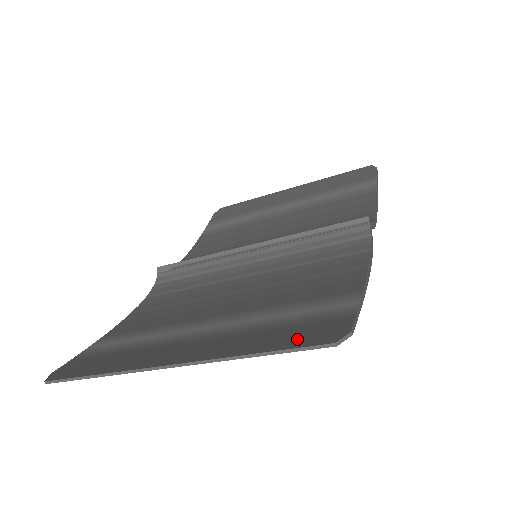
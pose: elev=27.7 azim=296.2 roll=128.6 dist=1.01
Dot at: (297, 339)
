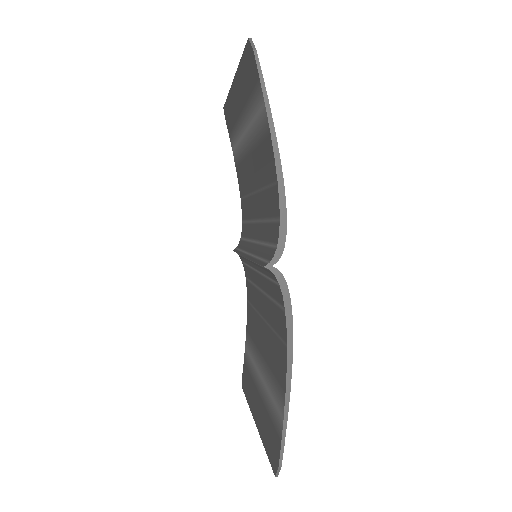
Dot at: (271, 450)
